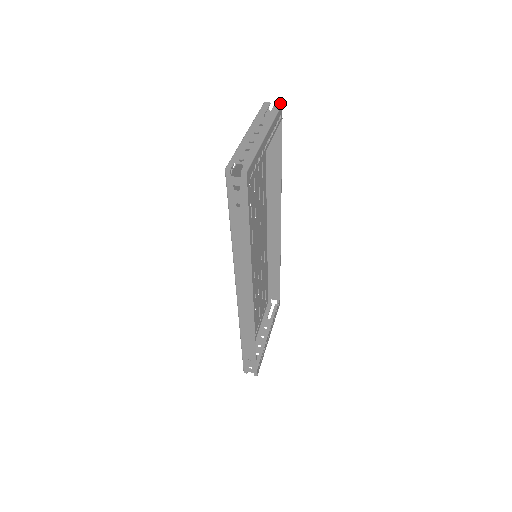
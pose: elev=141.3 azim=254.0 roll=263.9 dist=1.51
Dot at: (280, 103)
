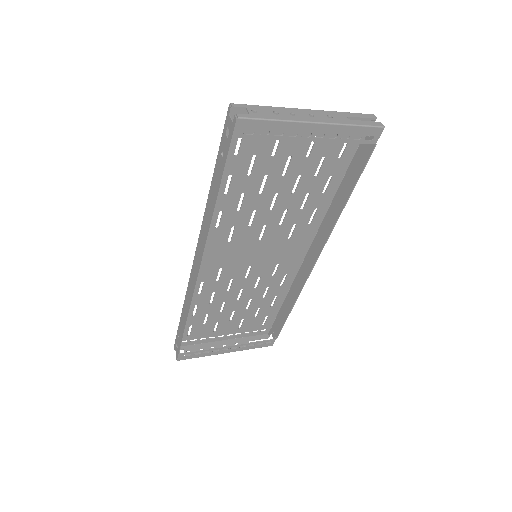
Dot at: occluded
